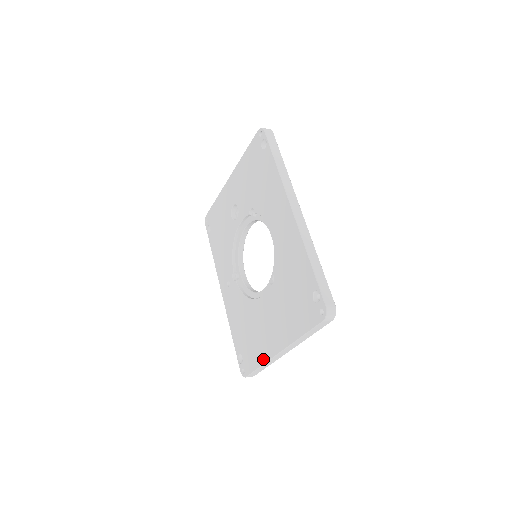
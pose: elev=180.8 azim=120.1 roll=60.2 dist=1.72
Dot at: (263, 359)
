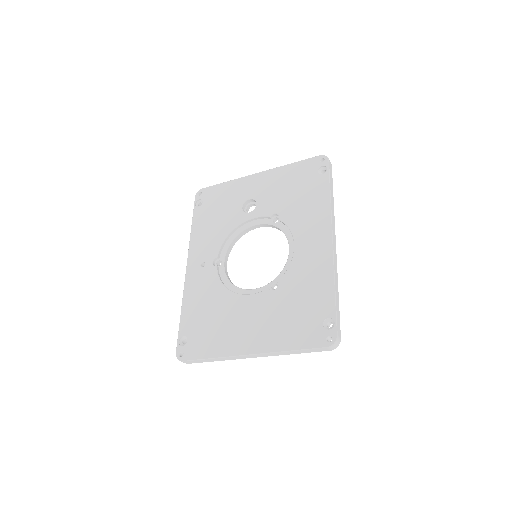
Dot at: (221, 352)
